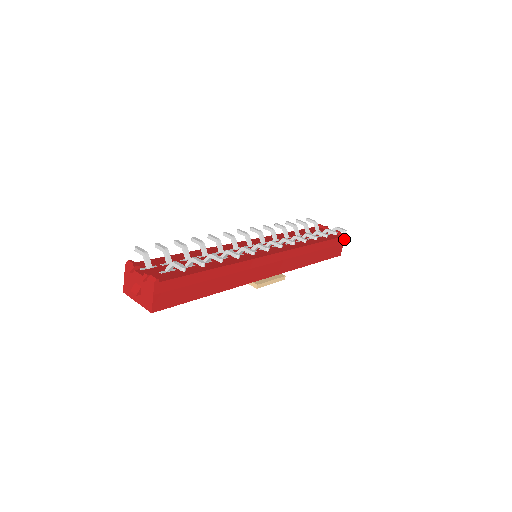
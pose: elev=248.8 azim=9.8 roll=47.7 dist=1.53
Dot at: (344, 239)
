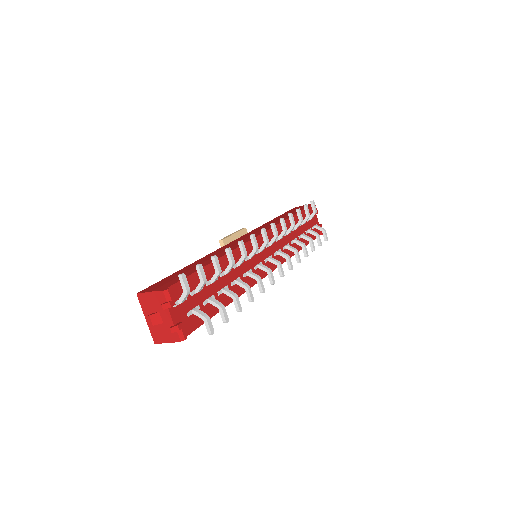
Dot at: occluded
